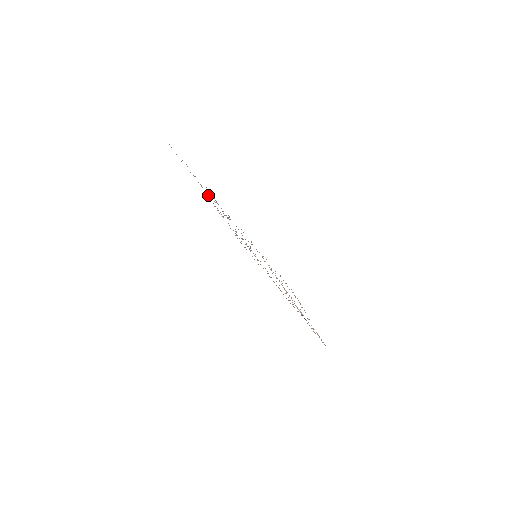
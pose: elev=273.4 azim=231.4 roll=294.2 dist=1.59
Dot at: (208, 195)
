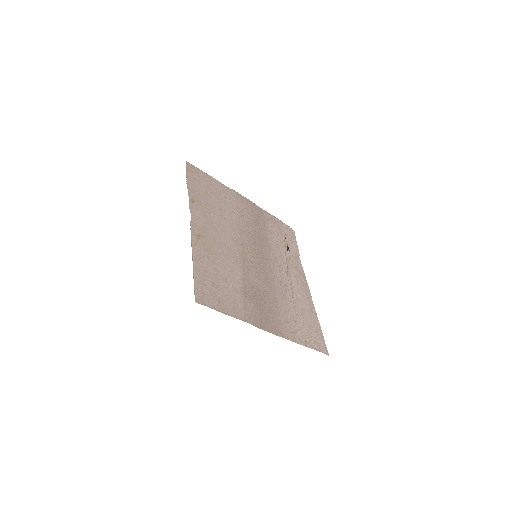
Dot at: (221, 272)
